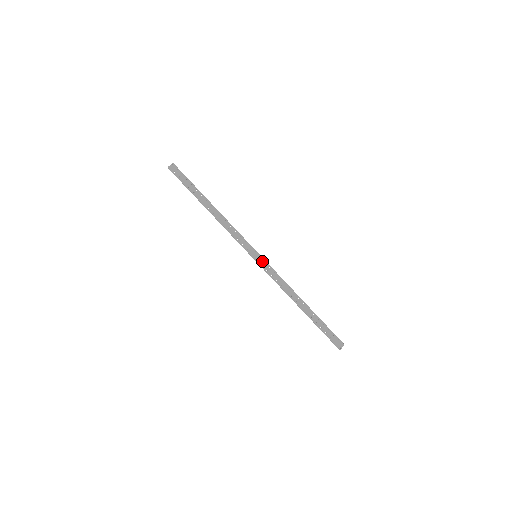
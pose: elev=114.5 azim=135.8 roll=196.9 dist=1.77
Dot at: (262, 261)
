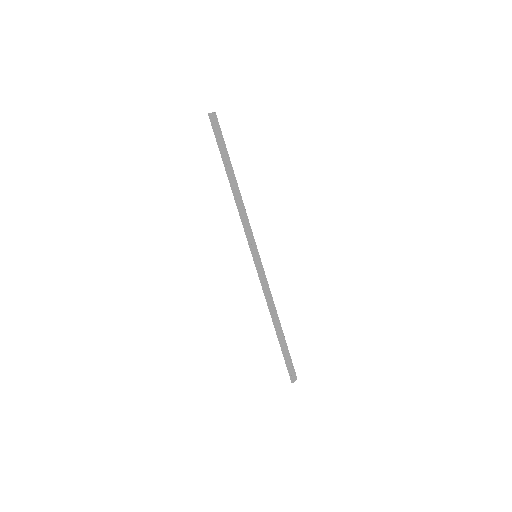
Dot at: (260, 264)
